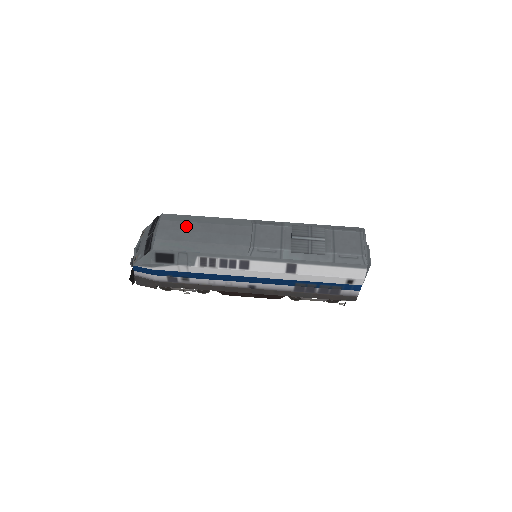
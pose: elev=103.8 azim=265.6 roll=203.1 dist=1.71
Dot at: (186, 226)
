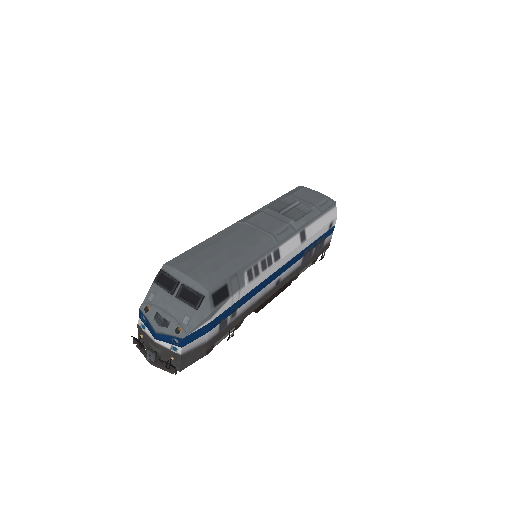
Dot at: (204, 256)
